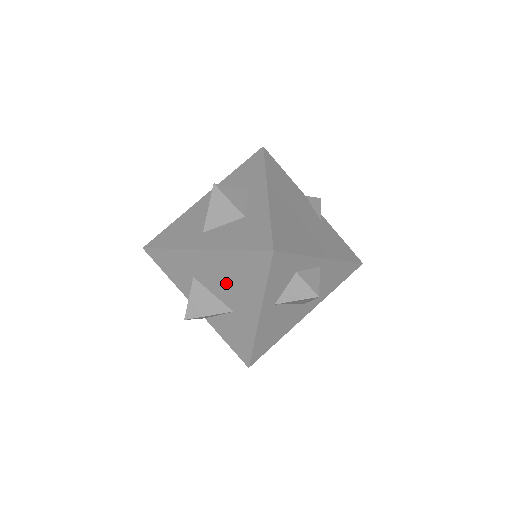
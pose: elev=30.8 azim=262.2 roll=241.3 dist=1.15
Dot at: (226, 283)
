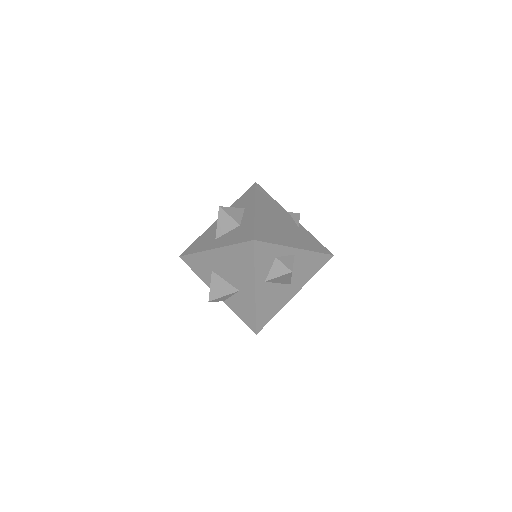
Dot at: (231, 270)
